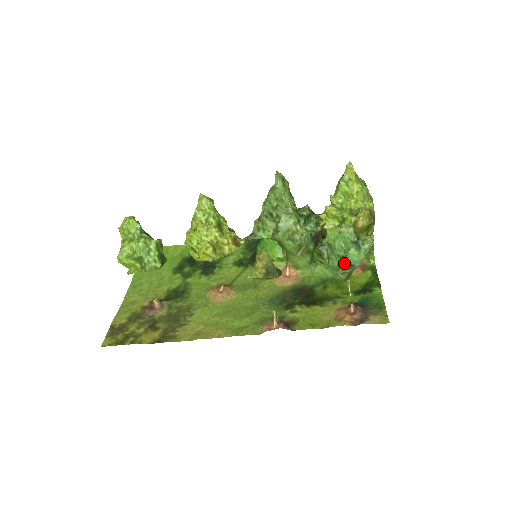
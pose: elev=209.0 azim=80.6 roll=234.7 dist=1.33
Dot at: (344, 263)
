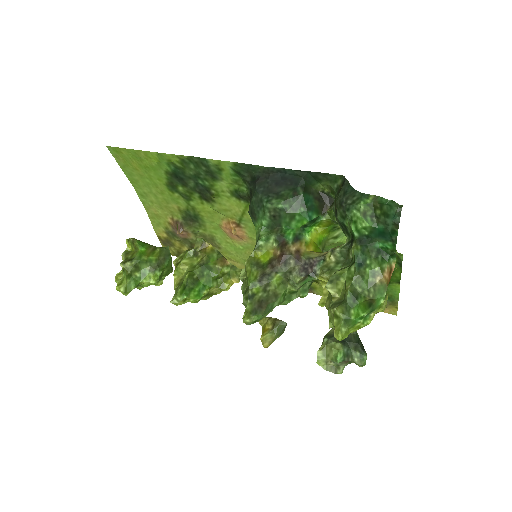
Dot at: occluded
